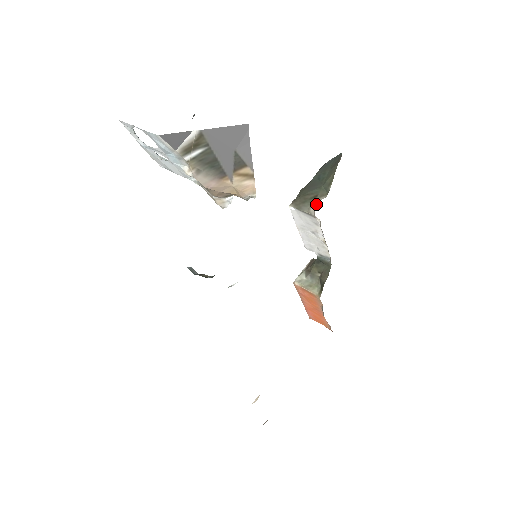
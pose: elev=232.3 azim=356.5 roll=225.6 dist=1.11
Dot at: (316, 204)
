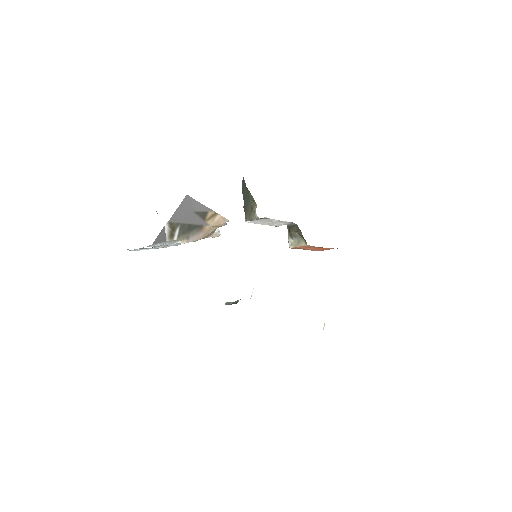
Dot at: occluded
